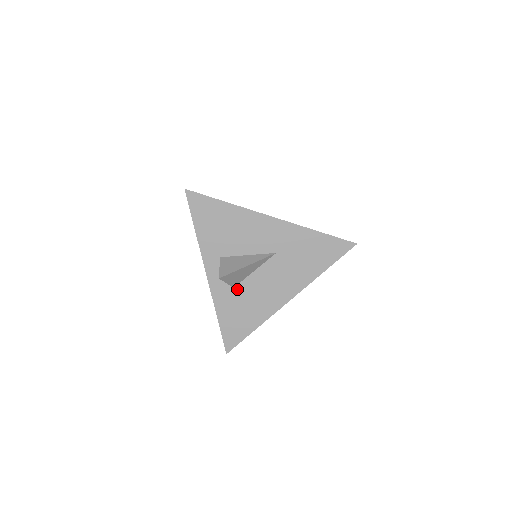
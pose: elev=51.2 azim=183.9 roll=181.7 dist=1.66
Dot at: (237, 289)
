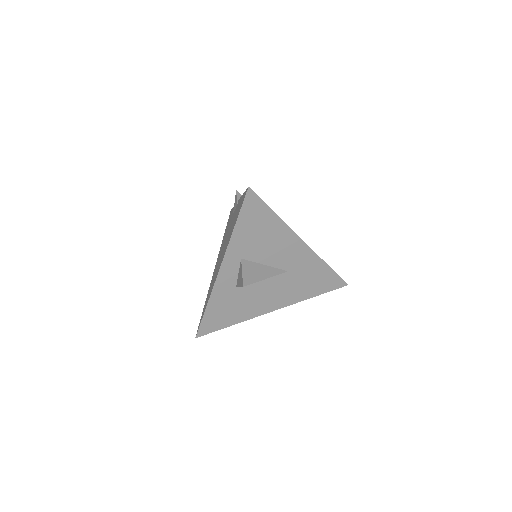
Dot at: (238, 289)
